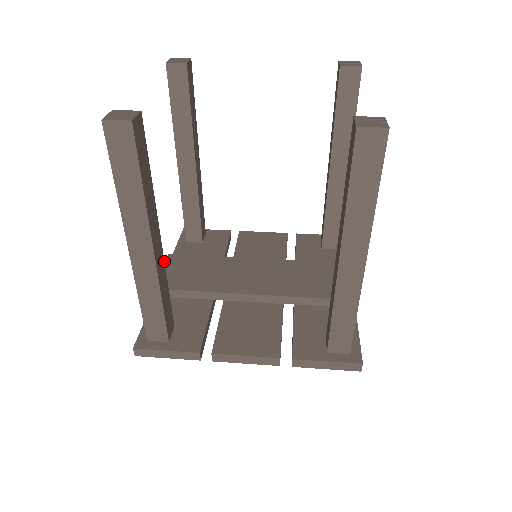
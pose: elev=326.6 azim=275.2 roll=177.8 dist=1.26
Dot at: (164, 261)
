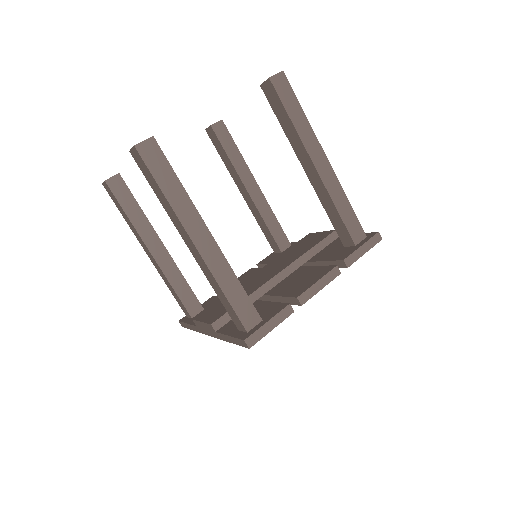
Dot at: occluded
